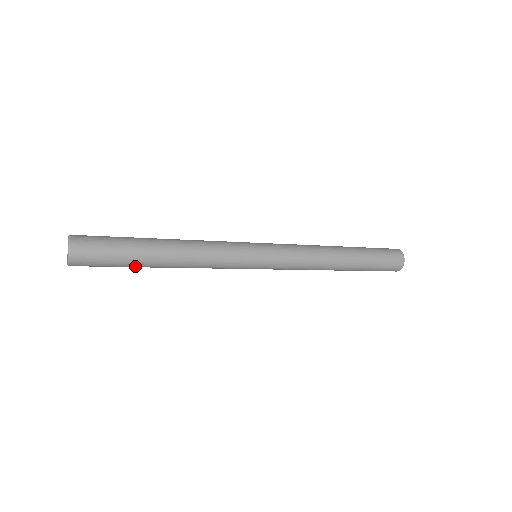
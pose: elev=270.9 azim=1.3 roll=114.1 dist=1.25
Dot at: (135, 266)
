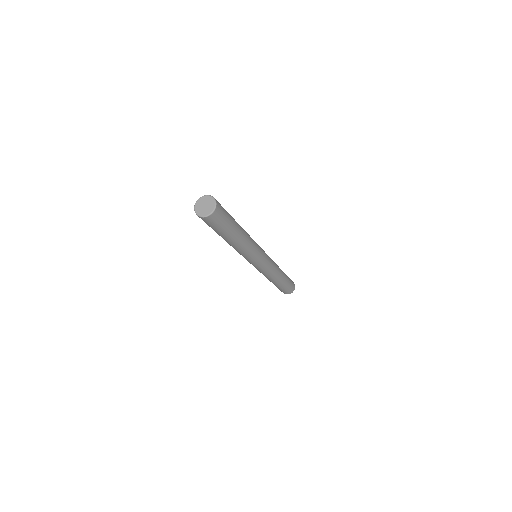
Dot at: (219, 234)
